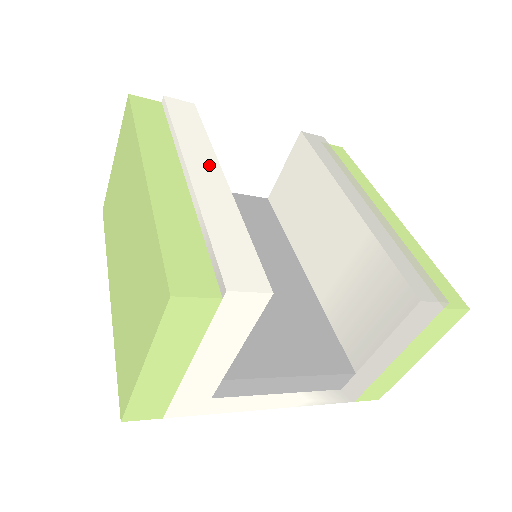
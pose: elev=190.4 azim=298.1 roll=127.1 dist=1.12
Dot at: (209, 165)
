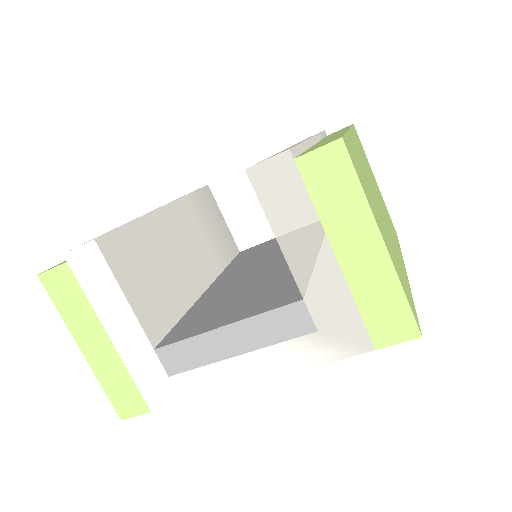
Dot at: occluded
